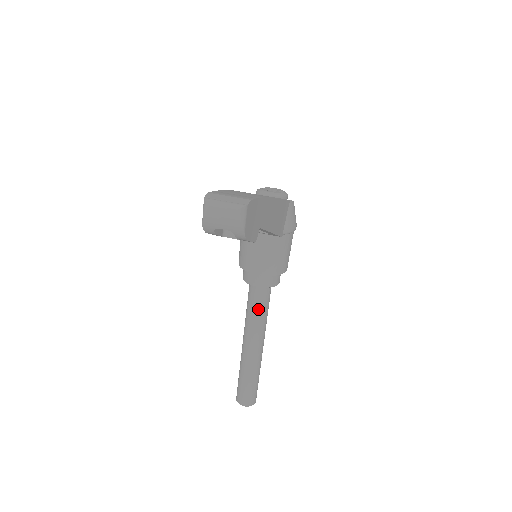
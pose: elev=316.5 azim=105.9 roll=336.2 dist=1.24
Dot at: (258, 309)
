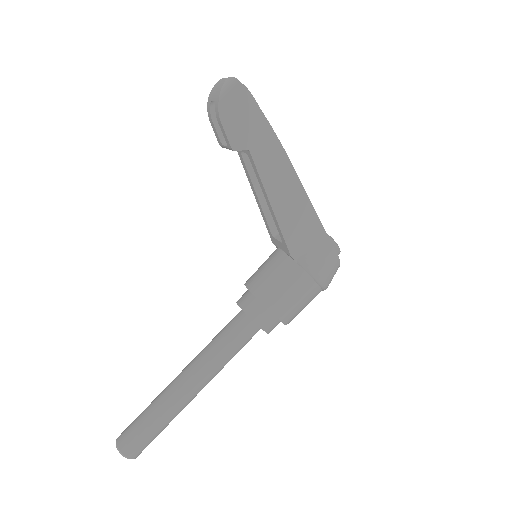
Dot at: (221, 336)
